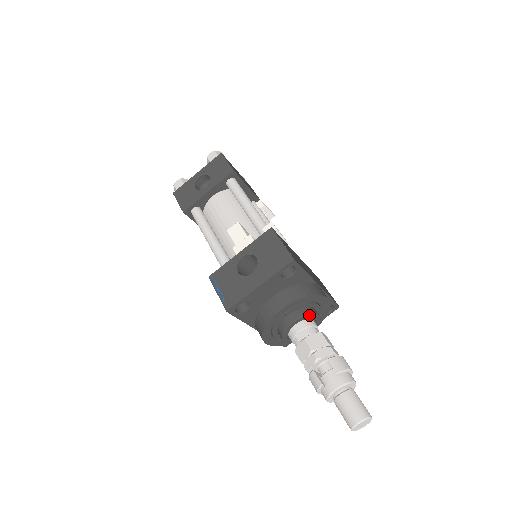
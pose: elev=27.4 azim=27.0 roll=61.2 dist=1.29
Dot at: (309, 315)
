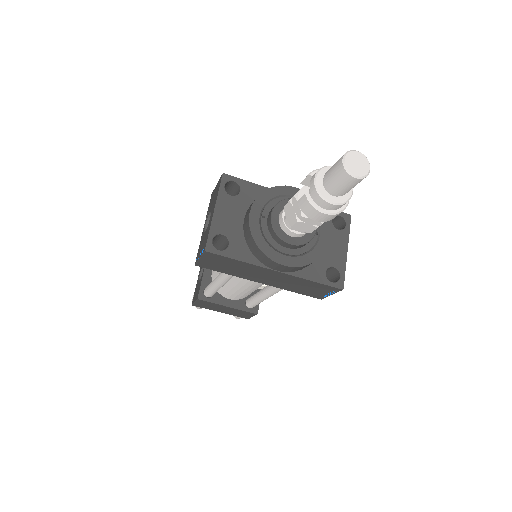
Dot at: (283, 201)
